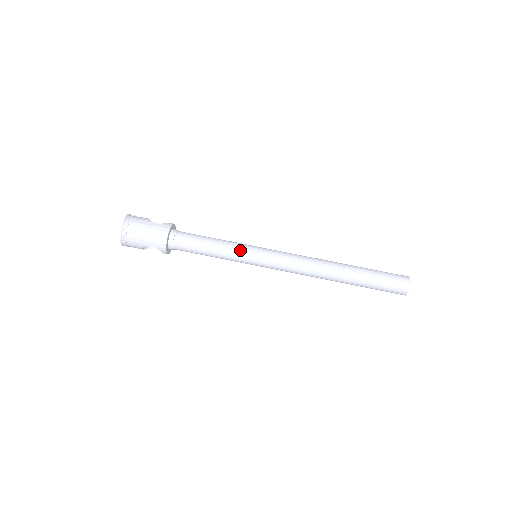
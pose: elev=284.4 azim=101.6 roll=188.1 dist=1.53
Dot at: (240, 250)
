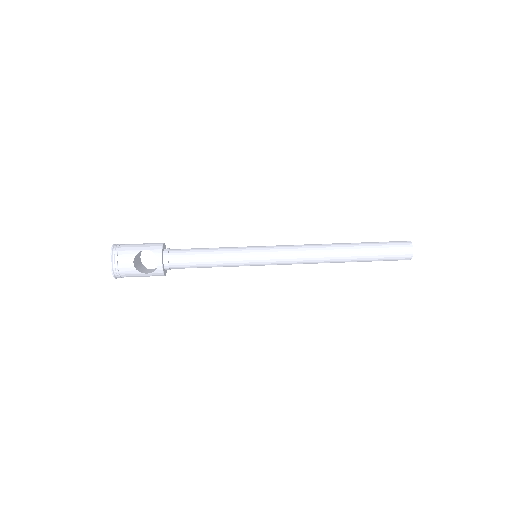
Dot at: (239, 247)
